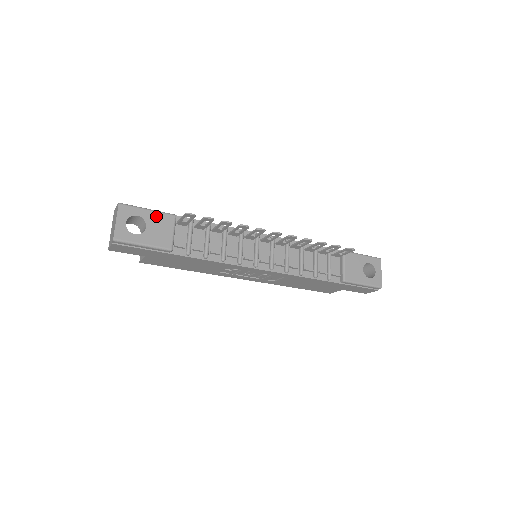
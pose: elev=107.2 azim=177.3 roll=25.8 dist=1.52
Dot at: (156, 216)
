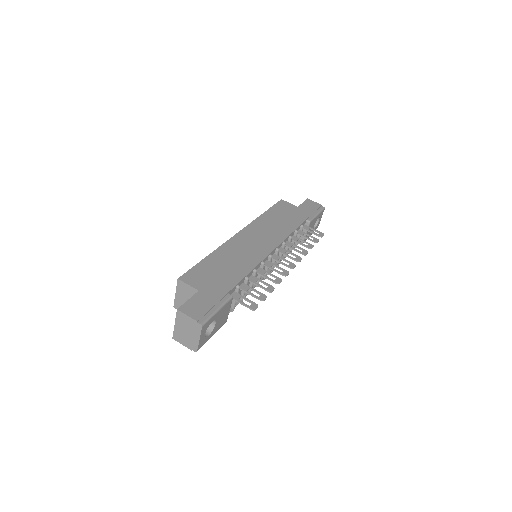
Dot at: (222, 310)
